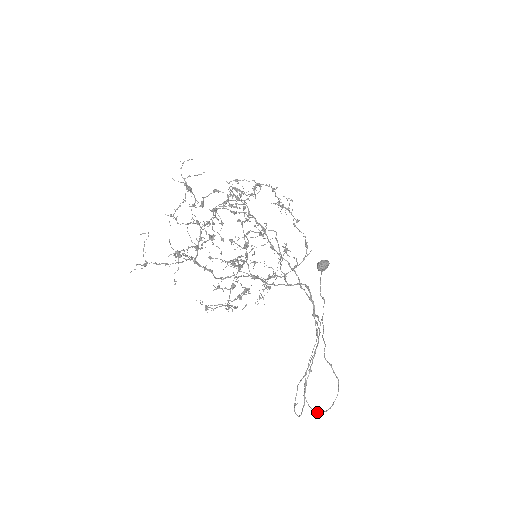
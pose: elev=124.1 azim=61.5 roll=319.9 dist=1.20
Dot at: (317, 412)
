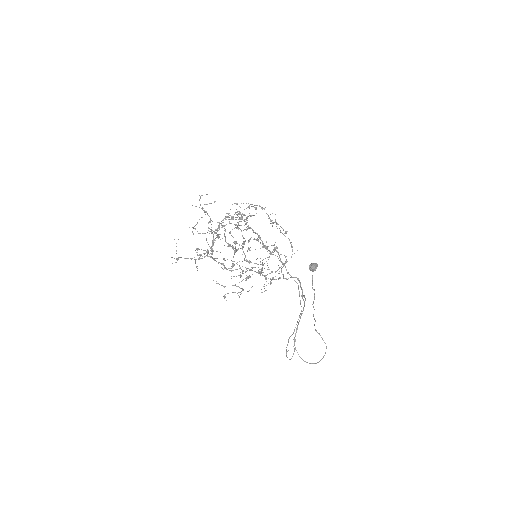
Dot at: (307, 362)
